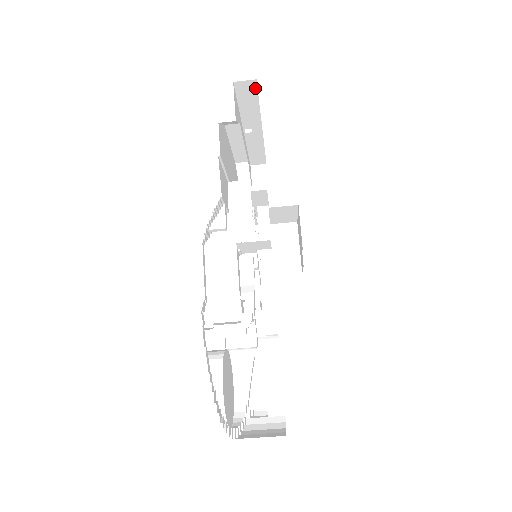
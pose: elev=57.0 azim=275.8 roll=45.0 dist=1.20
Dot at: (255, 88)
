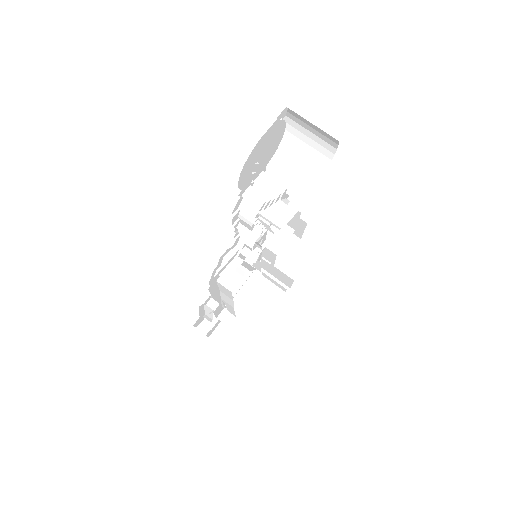
Dot at: (294, 246)
